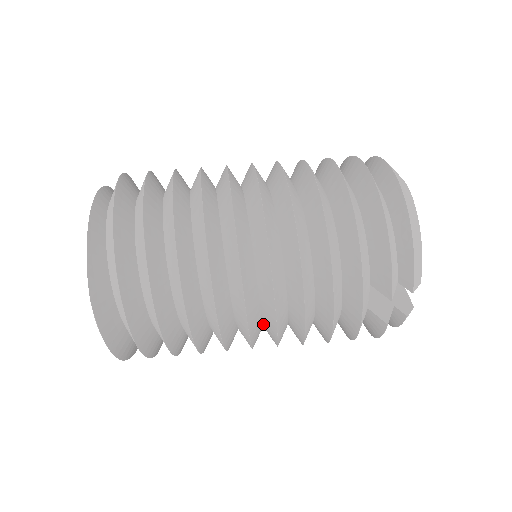
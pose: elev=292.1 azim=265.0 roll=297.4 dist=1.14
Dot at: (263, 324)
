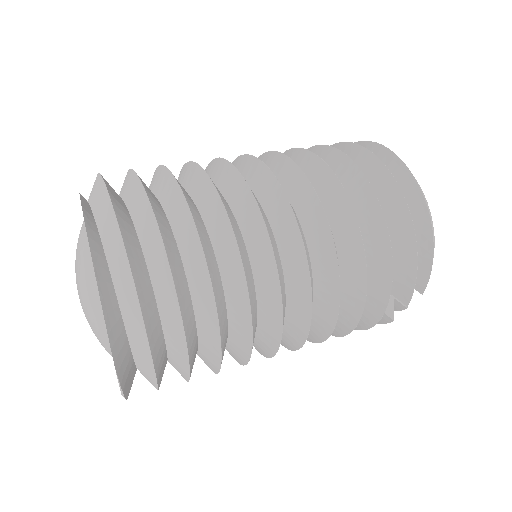
Dot at: occluded
